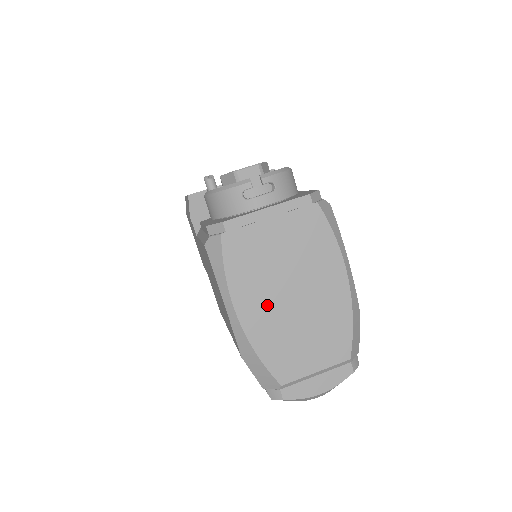
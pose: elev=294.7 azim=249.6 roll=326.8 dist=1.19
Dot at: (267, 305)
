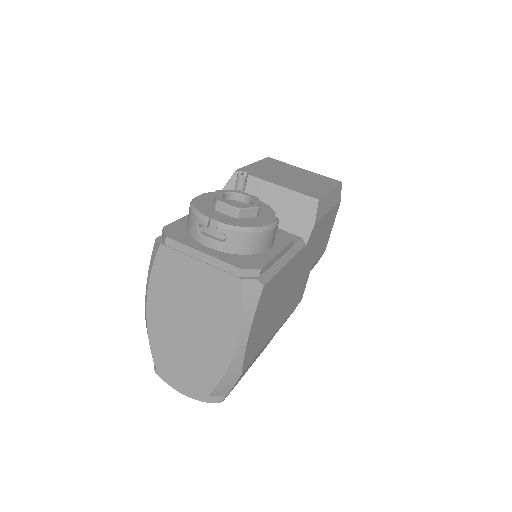
Dot at: (169, 313)
